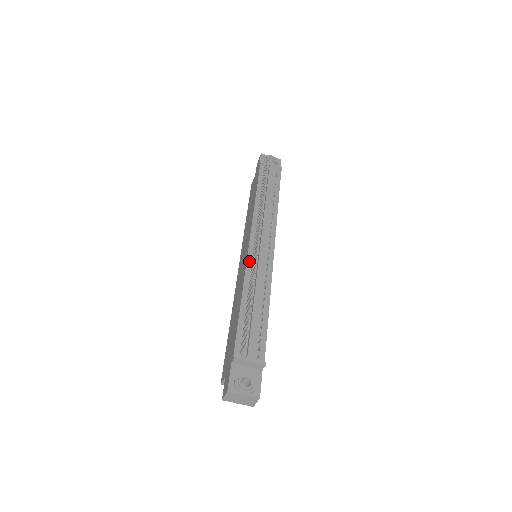
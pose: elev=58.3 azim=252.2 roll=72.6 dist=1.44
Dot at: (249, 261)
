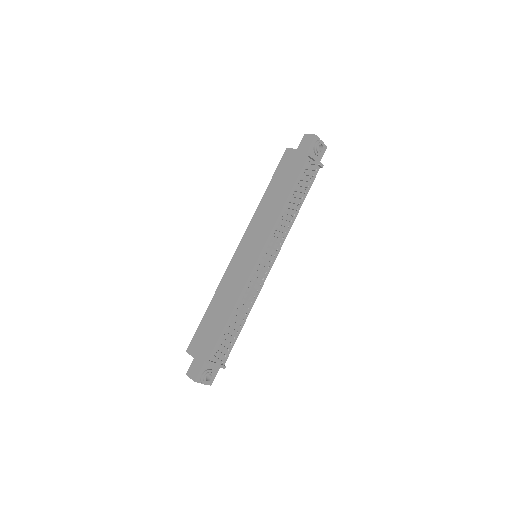
Dot at: (251, 276)
